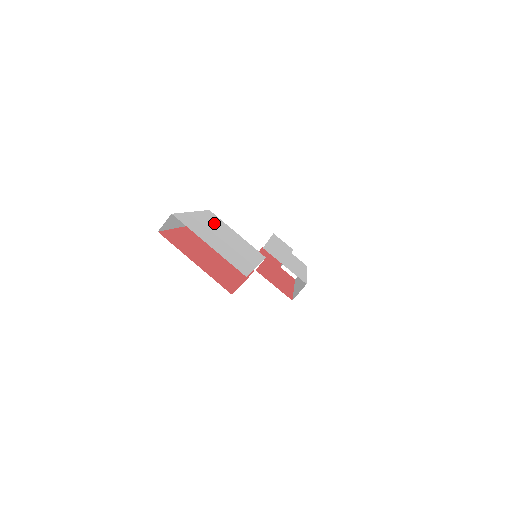
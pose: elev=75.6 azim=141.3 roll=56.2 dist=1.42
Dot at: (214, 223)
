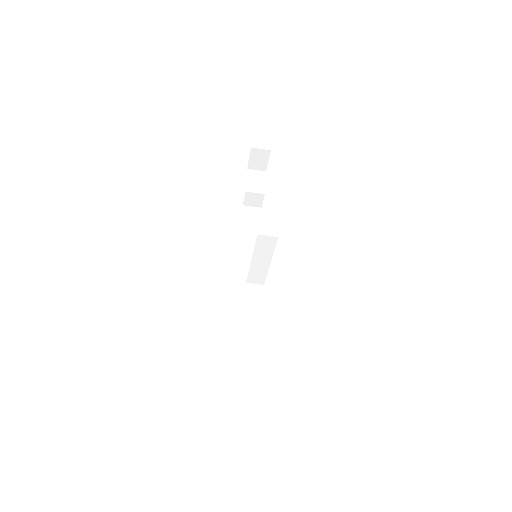
Dot at: occluded
